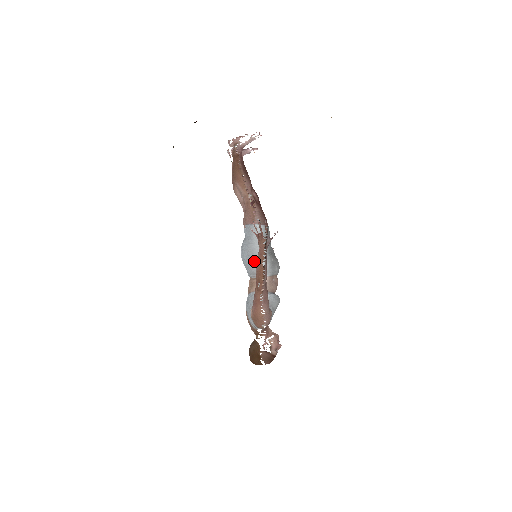
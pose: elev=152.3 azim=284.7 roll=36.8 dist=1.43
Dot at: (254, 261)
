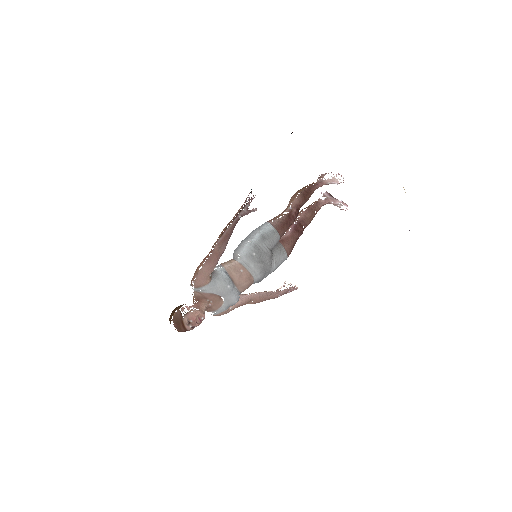
Dot at: (241, 243)
